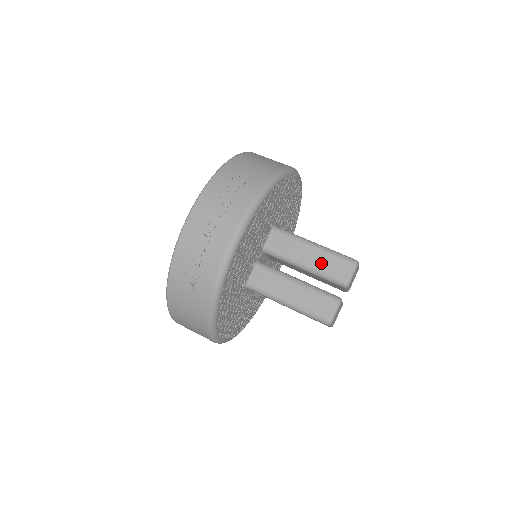
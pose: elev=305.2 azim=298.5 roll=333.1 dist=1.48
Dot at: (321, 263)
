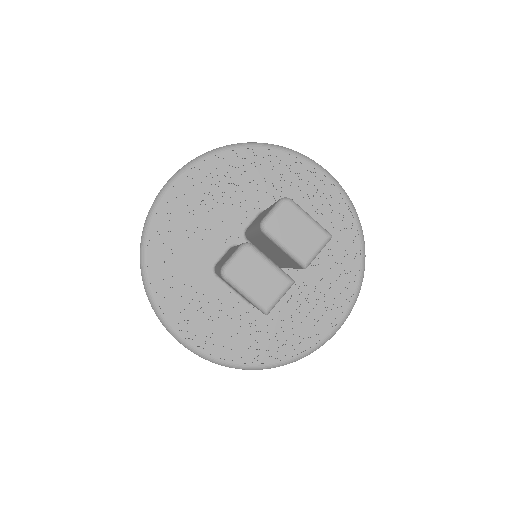
Dot at: (261, 217)
